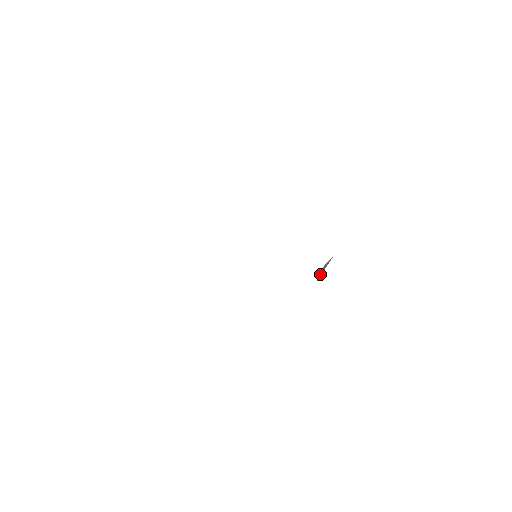
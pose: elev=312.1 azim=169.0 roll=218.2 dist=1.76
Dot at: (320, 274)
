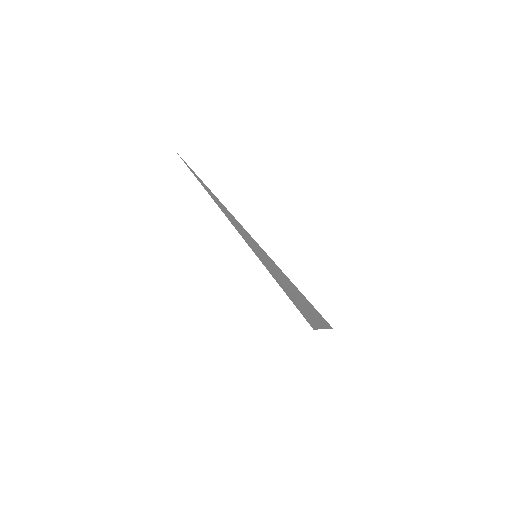
Dot at: occluded
